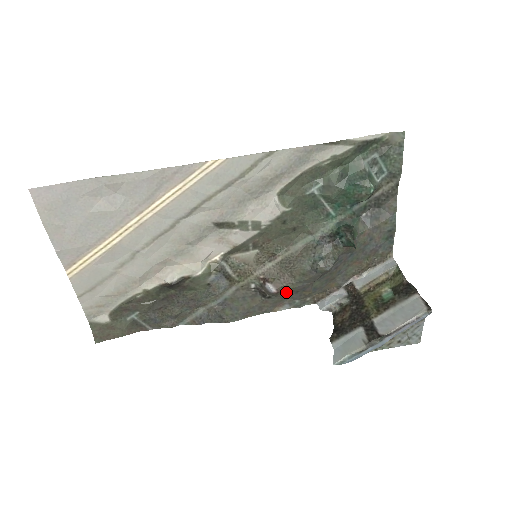
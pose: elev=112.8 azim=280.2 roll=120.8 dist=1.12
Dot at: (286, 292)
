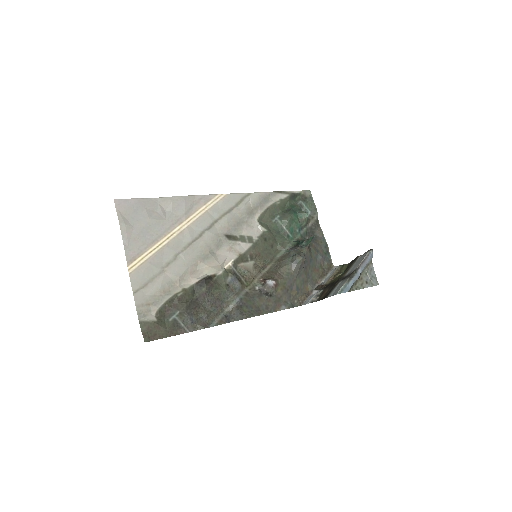
Dot at: (281, 288)
